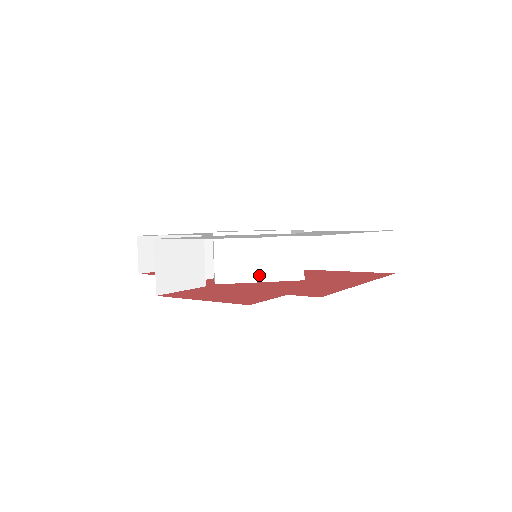
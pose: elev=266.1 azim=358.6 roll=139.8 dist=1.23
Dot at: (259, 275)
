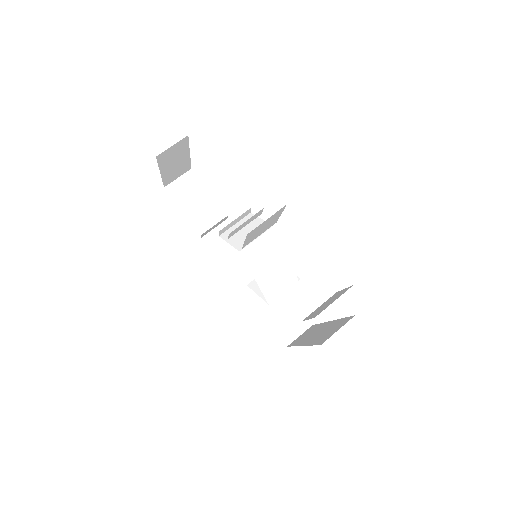
Dot at: (259, 275)
